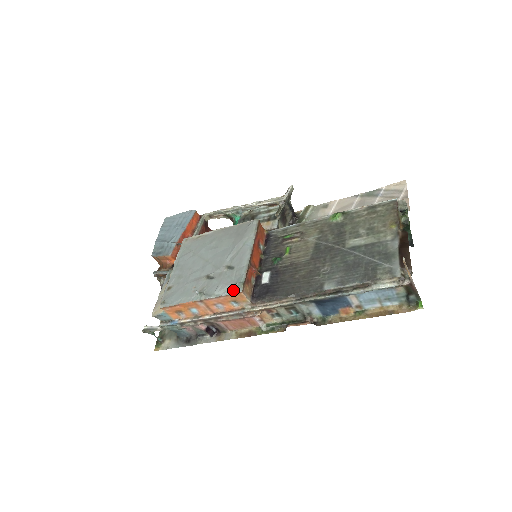
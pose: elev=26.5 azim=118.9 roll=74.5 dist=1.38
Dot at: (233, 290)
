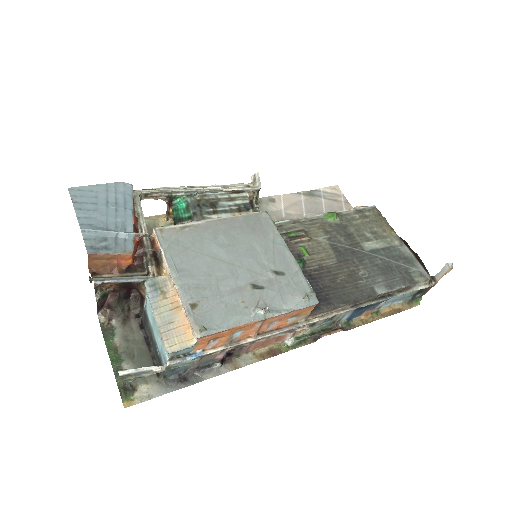
Dot at: (308, 302)
